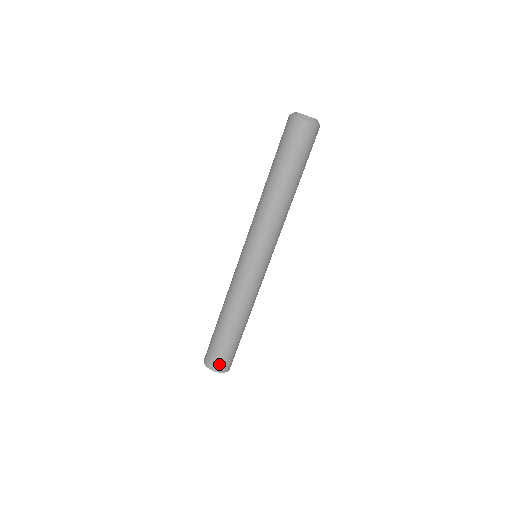
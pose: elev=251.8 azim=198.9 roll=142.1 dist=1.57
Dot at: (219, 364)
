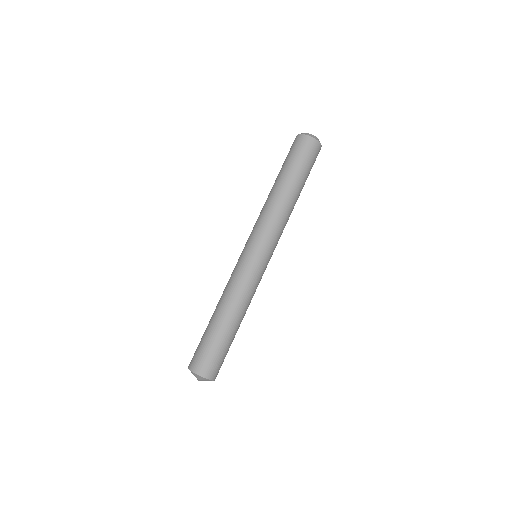
Dot at: (210, 369)
